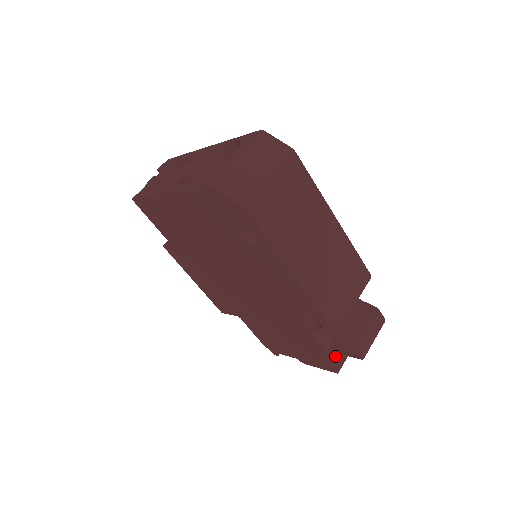
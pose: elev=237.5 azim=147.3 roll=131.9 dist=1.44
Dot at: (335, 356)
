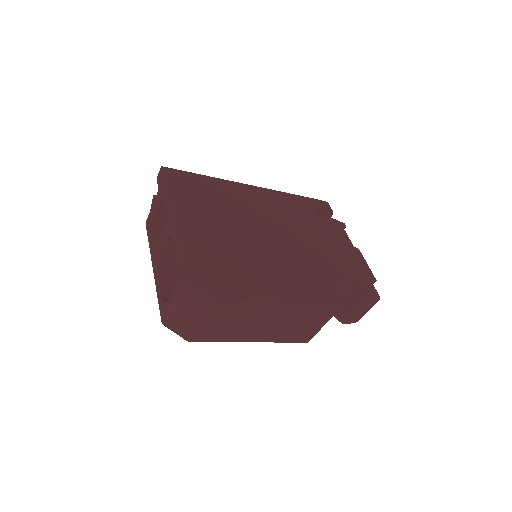
Dot at: occluded
